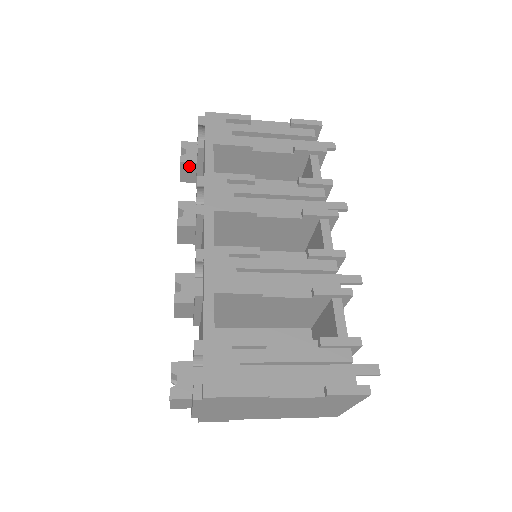
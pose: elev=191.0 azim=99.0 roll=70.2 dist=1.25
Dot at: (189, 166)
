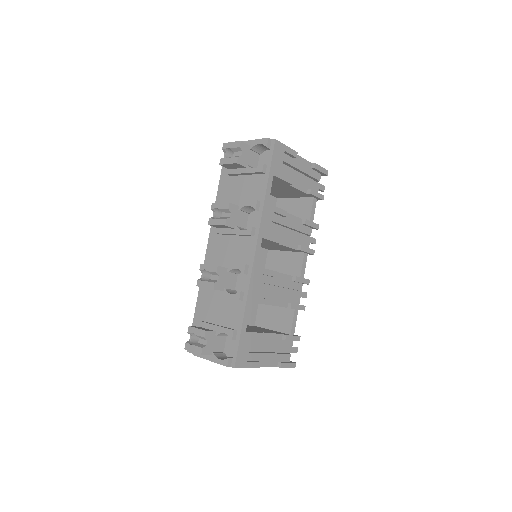
Dot at: (238, 166)
